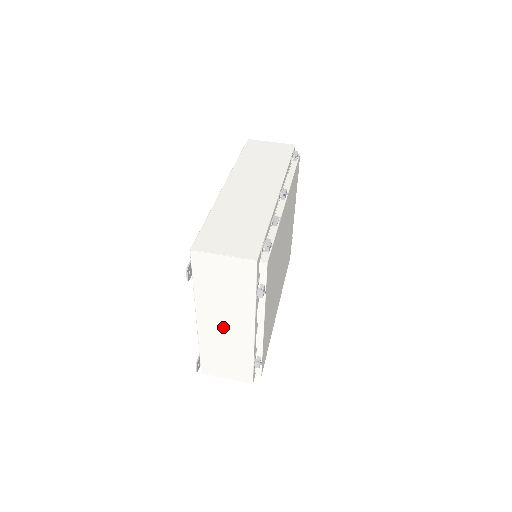
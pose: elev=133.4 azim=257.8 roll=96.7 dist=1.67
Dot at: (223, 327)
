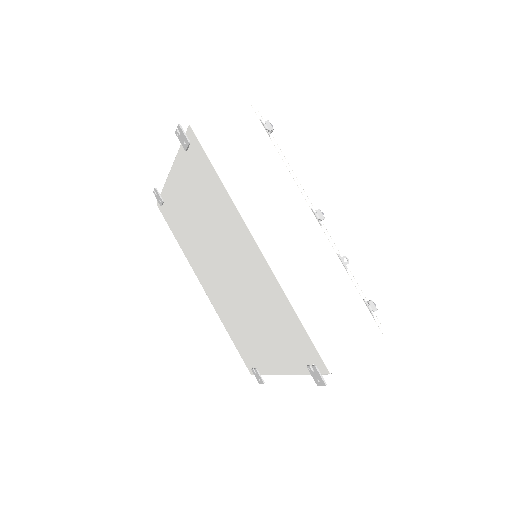
Dot at: occluded
